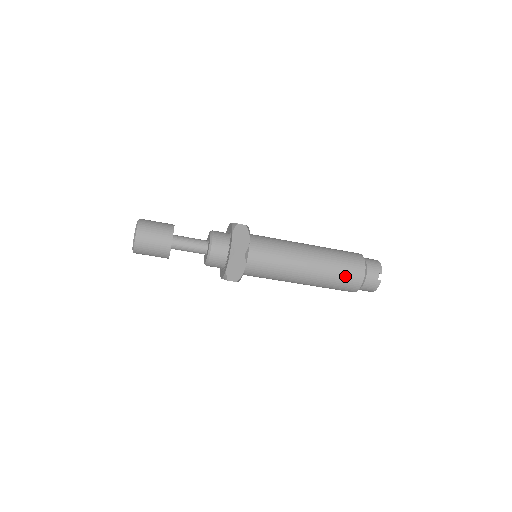
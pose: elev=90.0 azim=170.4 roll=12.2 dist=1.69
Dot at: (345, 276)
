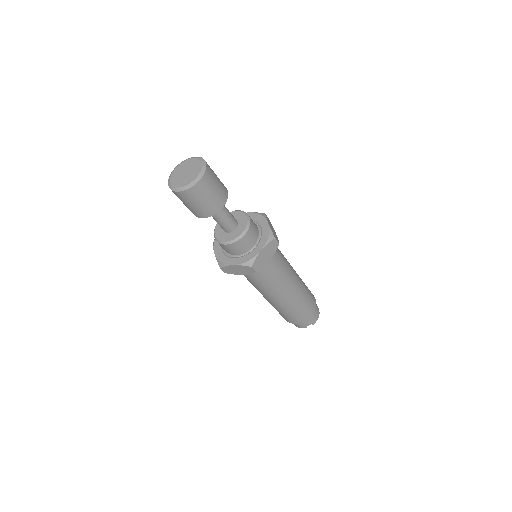
Dot at: (293, 315)
